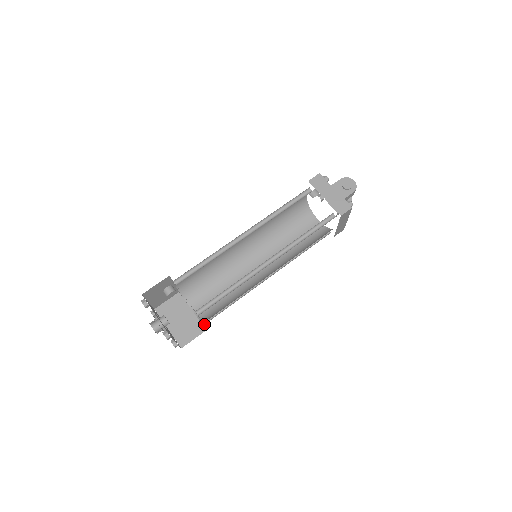
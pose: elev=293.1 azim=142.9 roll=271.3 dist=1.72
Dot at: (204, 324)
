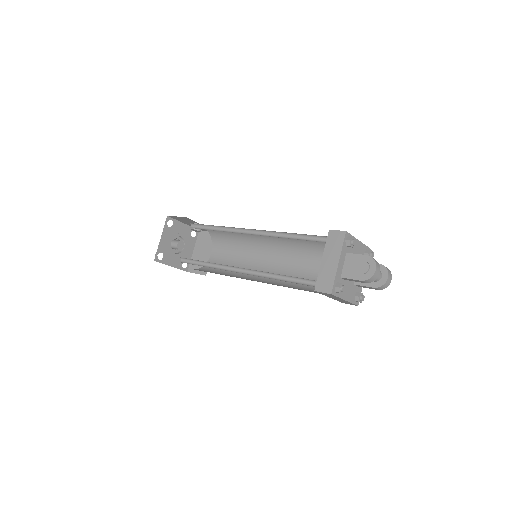
Dot at: occluded
